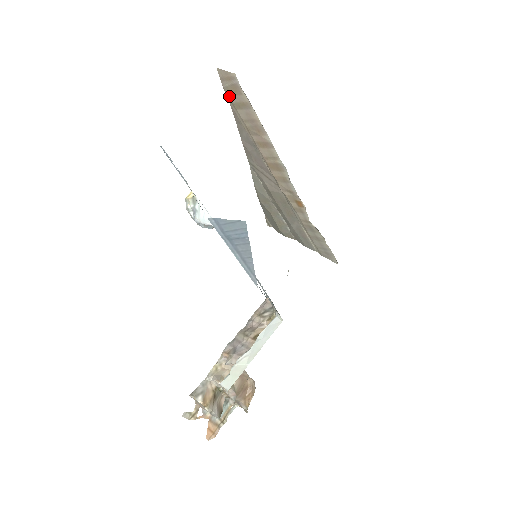
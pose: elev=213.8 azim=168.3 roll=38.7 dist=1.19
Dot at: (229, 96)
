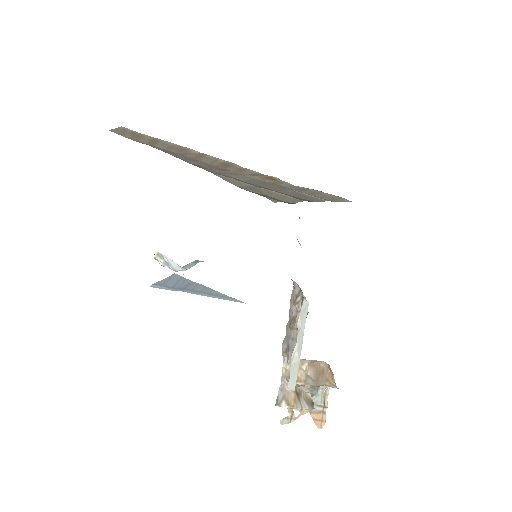
Dot at: (139, 141)
